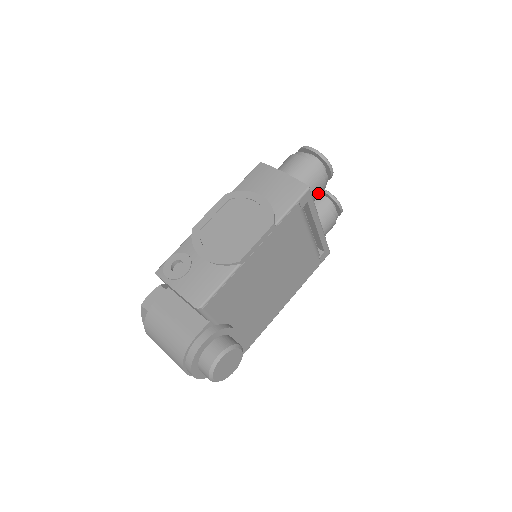
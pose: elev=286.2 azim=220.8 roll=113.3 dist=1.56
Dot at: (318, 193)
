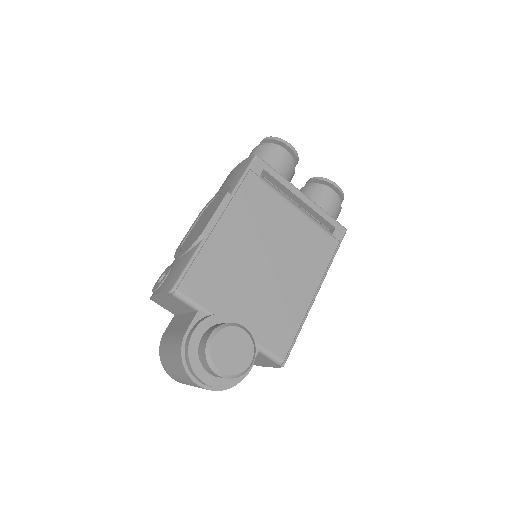
Dot at: (283, 167)
